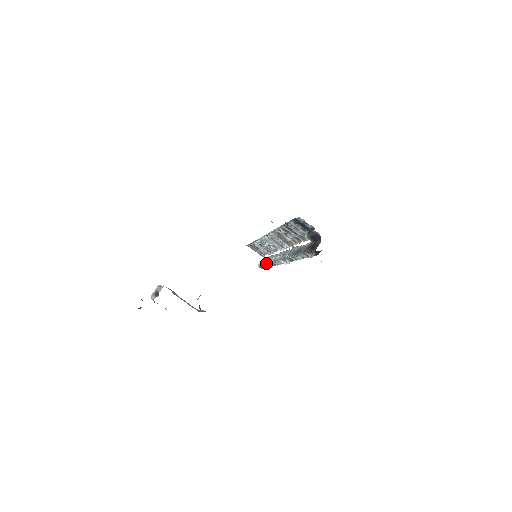
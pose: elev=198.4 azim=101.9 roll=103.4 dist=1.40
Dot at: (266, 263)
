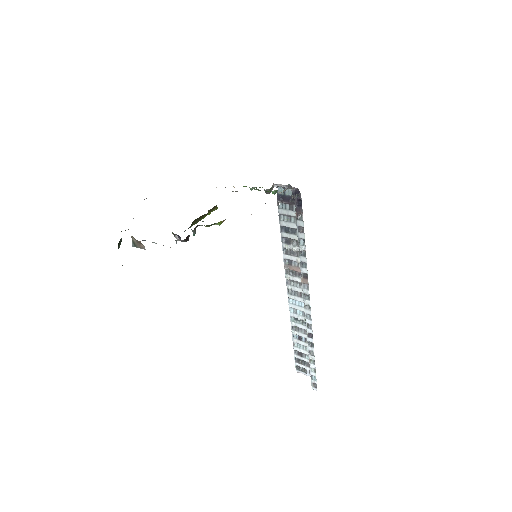
Dot at: (308, 354)
